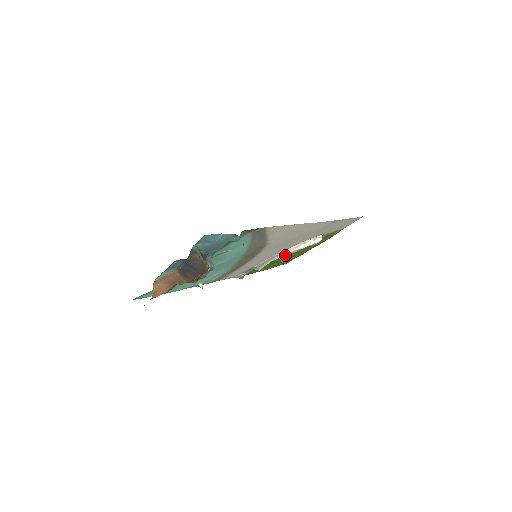
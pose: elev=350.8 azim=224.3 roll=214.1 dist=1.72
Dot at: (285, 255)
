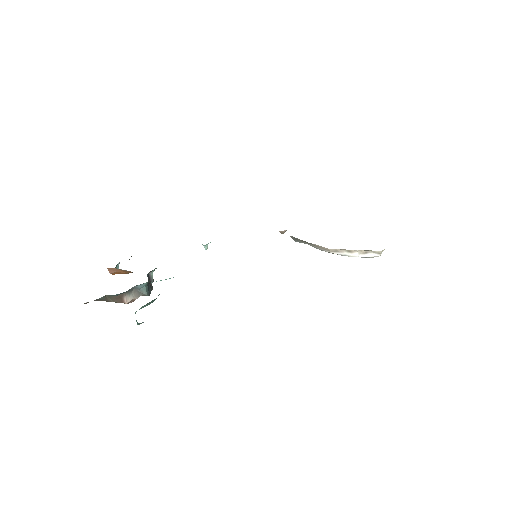
Dot at: (321, 249)
